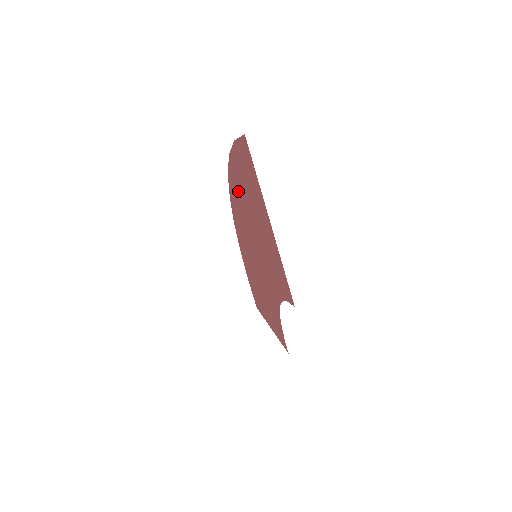
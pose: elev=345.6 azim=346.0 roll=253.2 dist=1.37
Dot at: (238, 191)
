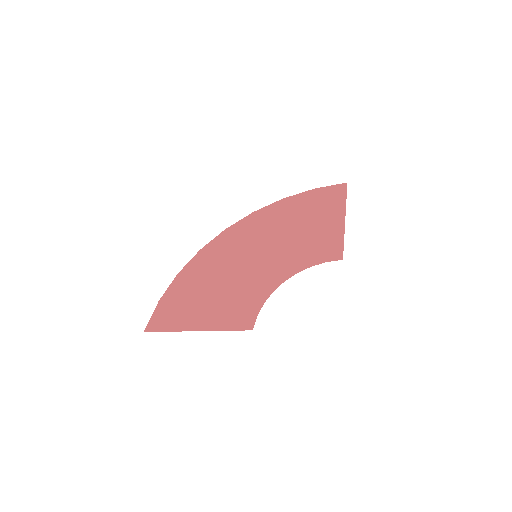
Dot at: (274, 216)
